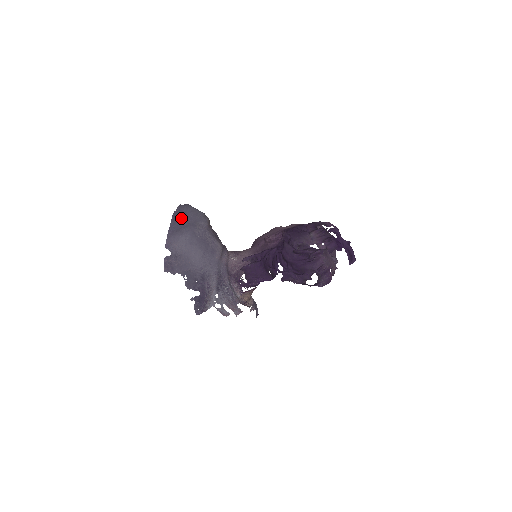
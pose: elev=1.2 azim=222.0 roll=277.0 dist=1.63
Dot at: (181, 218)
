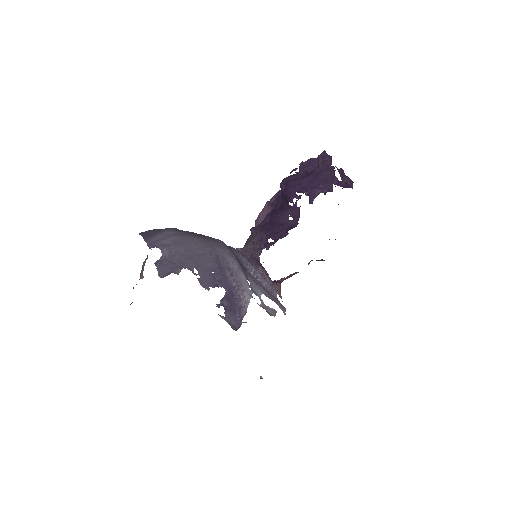
Dot at: (151, 230)
